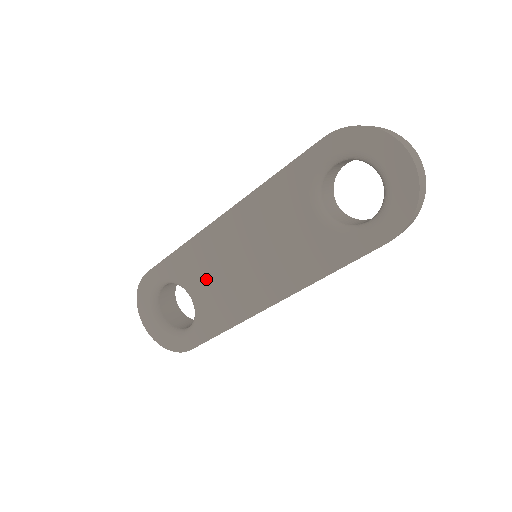
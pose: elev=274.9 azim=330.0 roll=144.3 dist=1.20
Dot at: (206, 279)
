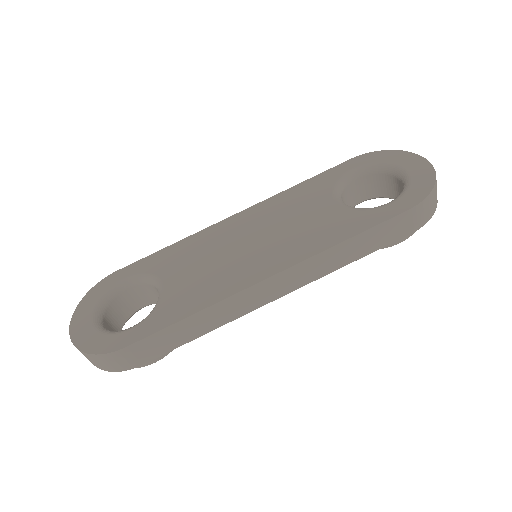
Dot at: (191, 266)
